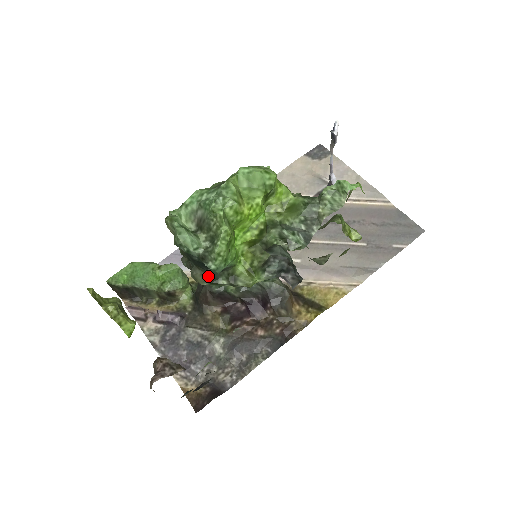
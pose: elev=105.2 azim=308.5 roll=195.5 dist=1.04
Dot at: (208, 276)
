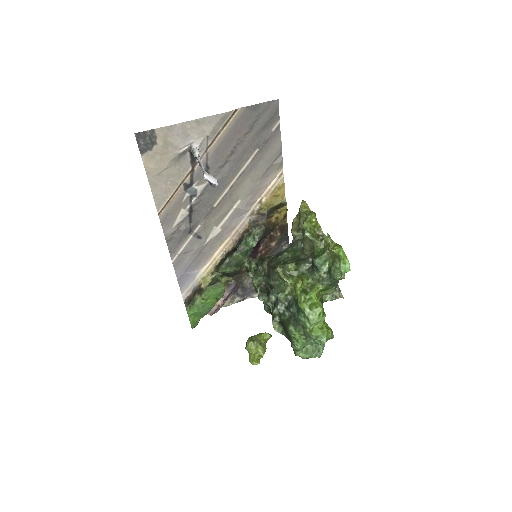
Dot at: occluded
